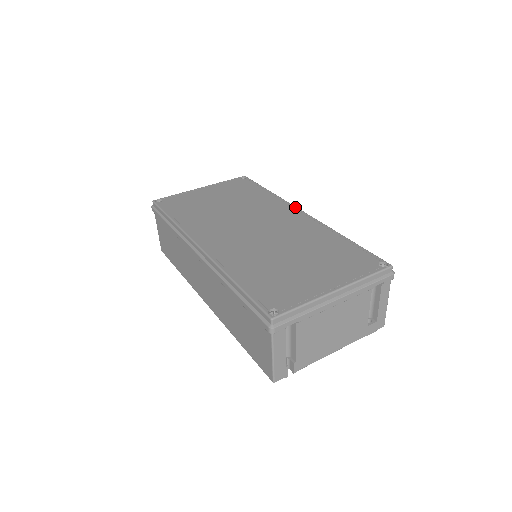
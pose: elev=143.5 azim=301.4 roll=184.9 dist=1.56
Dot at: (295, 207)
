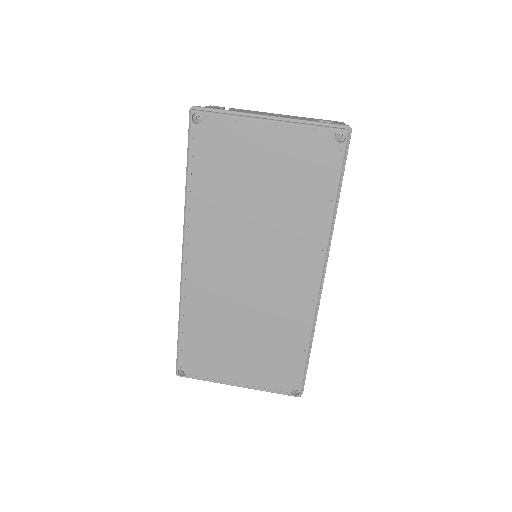
Dot at: (322, 266)
